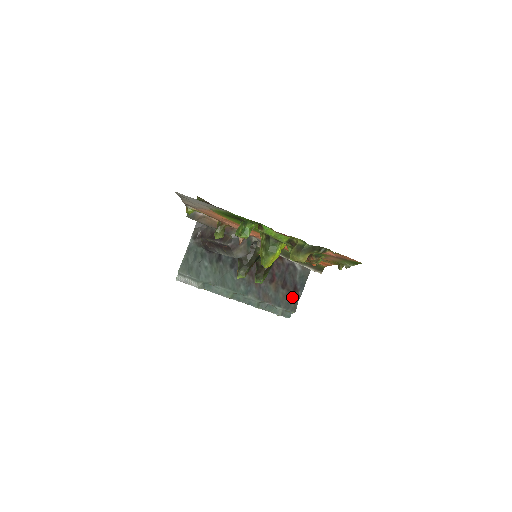
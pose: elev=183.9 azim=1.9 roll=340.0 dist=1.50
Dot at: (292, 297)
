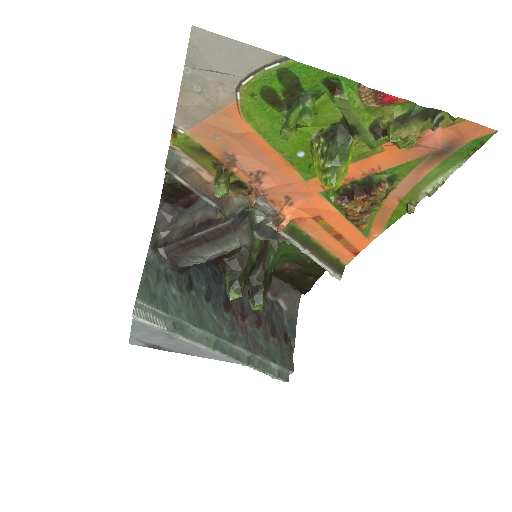
Dot at: (285, 349)
